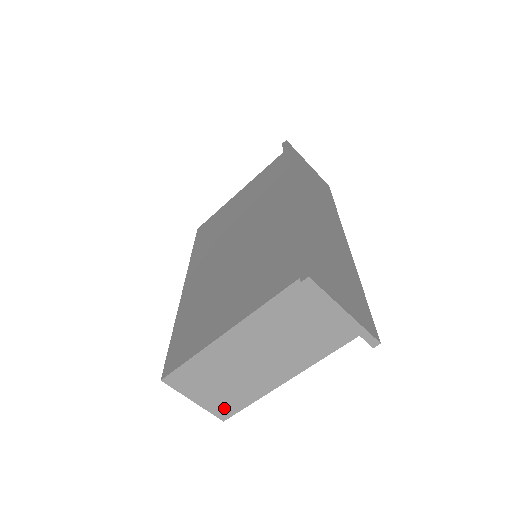
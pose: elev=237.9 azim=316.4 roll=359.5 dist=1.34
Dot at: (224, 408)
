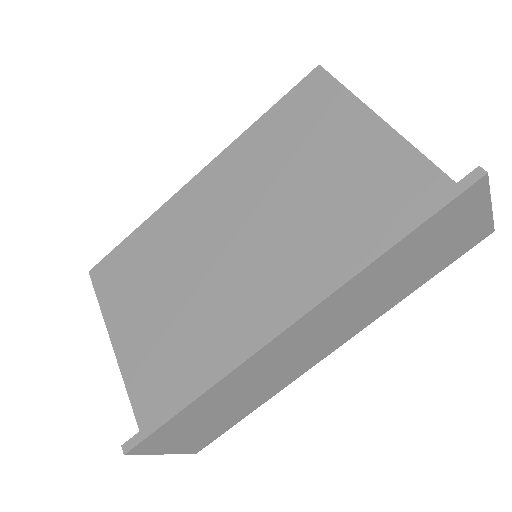
Dot at: occluded
